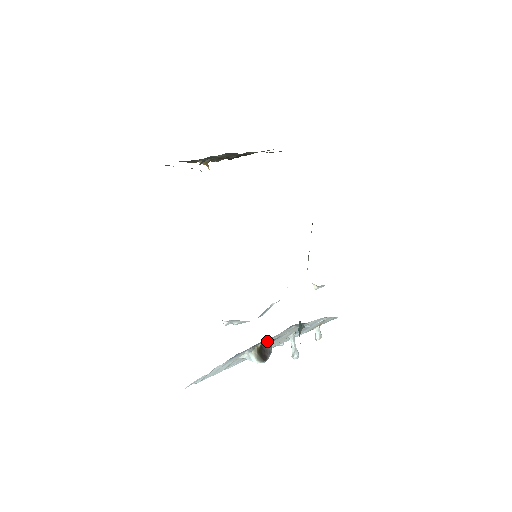
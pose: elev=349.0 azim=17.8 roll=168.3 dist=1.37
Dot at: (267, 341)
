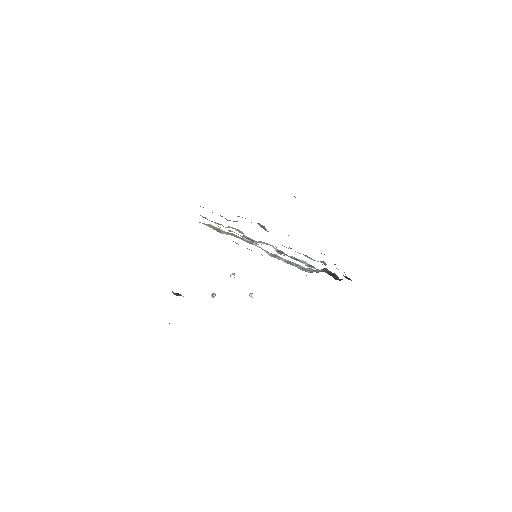
Dot at: occluded
